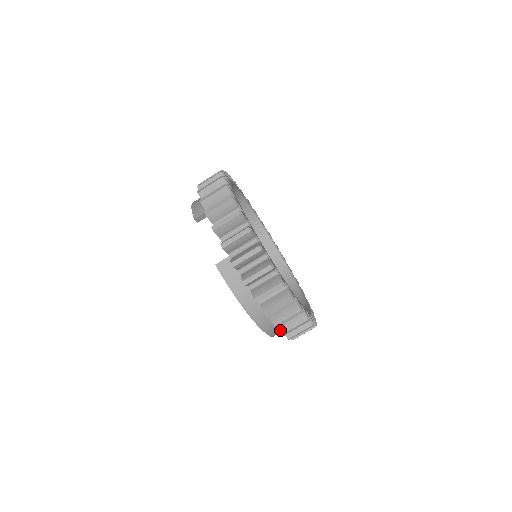
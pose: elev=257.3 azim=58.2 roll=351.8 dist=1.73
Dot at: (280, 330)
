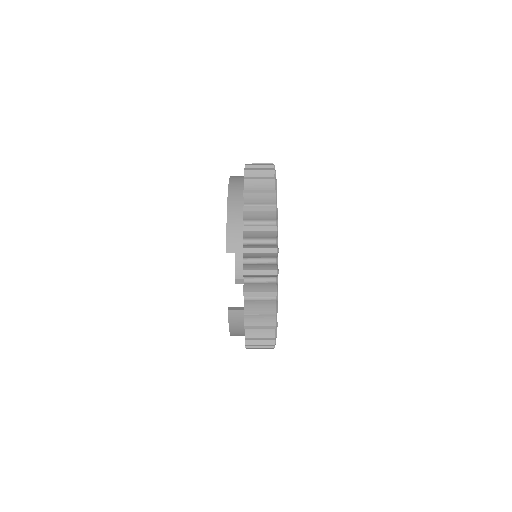
Dot at: occluded
